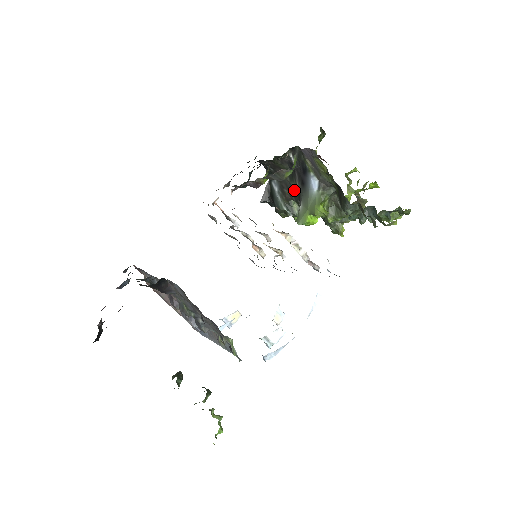
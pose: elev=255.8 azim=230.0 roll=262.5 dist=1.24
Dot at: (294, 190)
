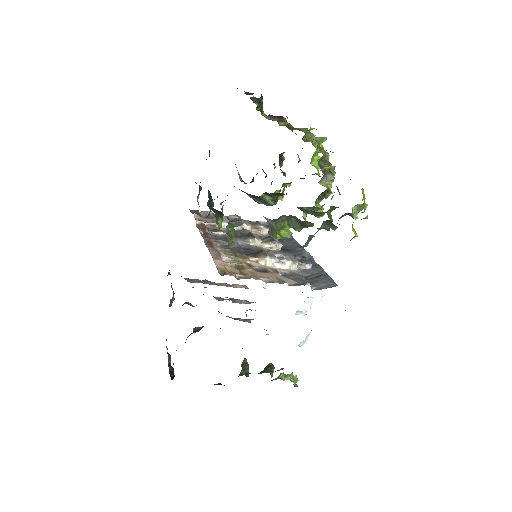
Dot at: occluded
